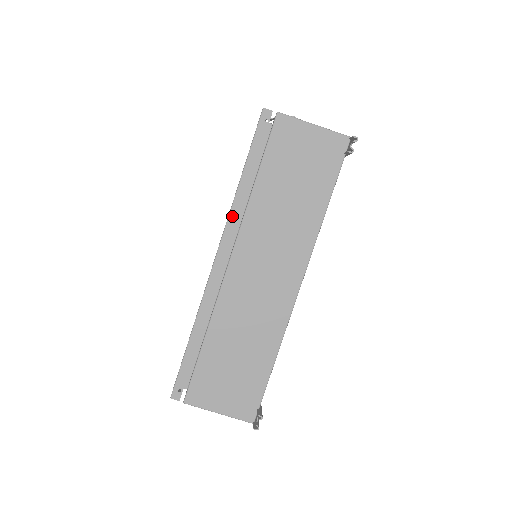
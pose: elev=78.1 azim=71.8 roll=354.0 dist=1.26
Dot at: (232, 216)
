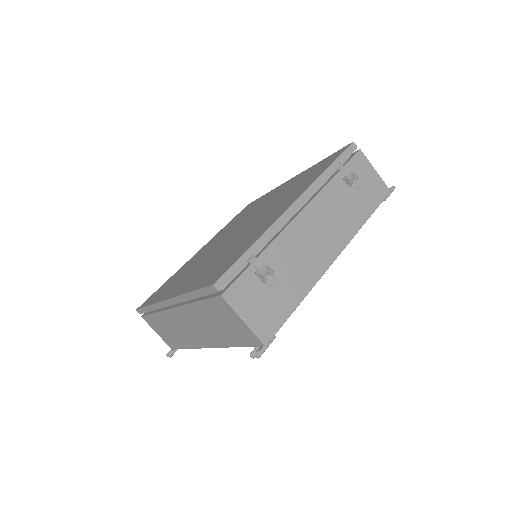
Dot at: (179, 298)
